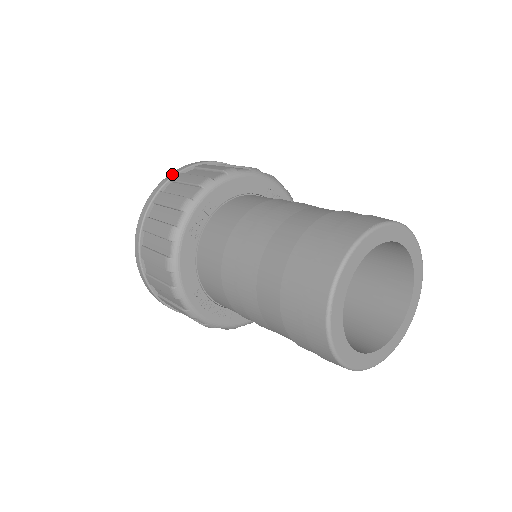
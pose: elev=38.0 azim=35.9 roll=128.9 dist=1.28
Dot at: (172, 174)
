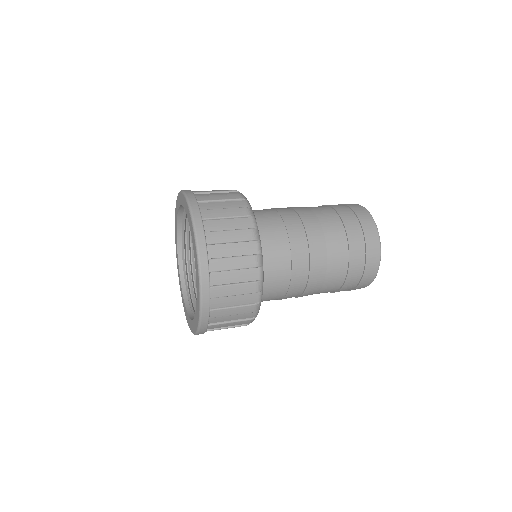
Dot at: (187, 190)
